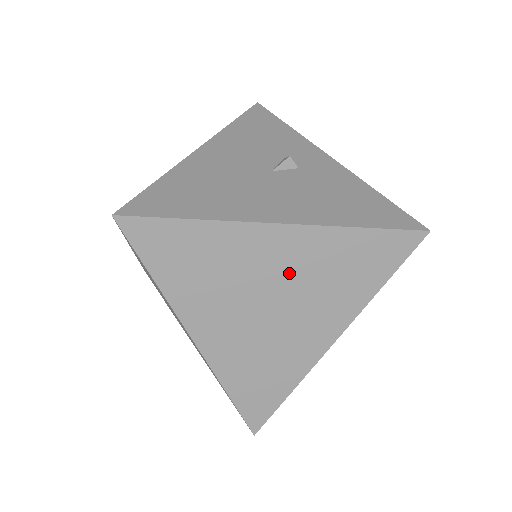
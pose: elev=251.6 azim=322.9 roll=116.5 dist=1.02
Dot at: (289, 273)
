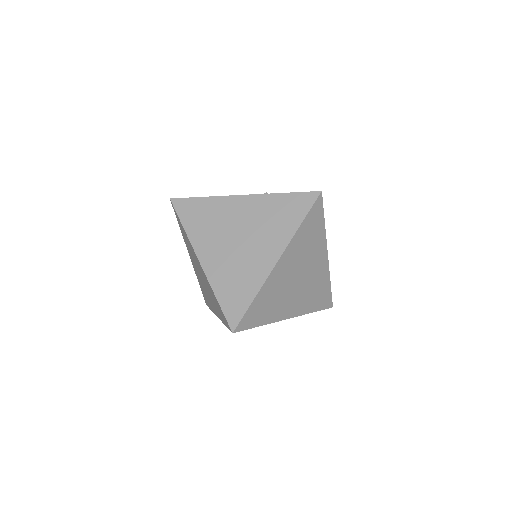
Dot at: (248, 220)
